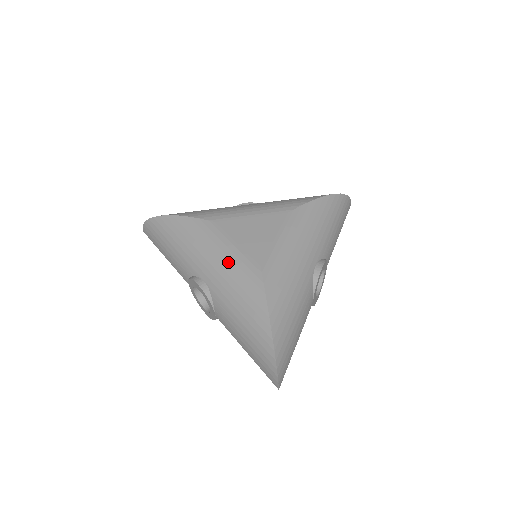
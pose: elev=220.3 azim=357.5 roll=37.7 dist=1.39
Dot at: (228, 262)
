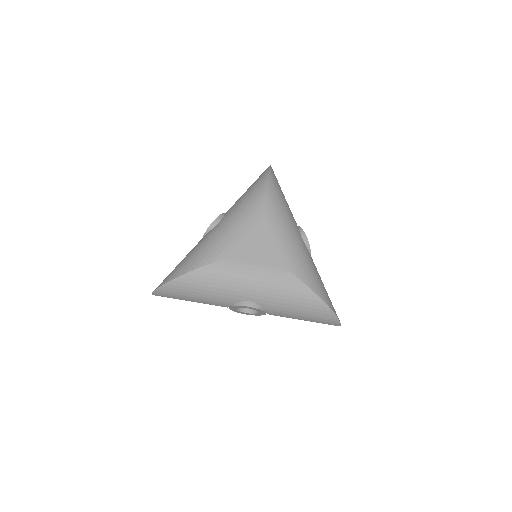
Dot at: (263, 280)
